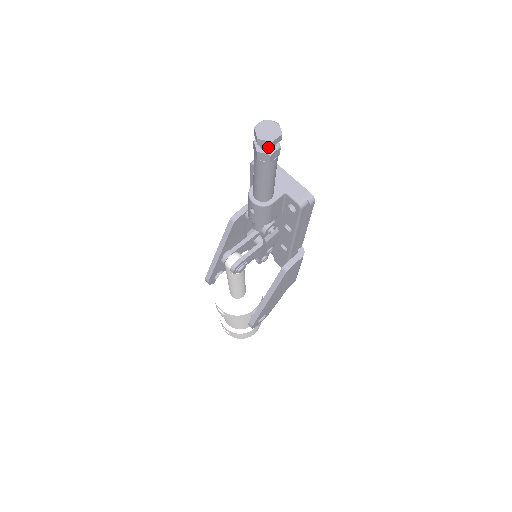
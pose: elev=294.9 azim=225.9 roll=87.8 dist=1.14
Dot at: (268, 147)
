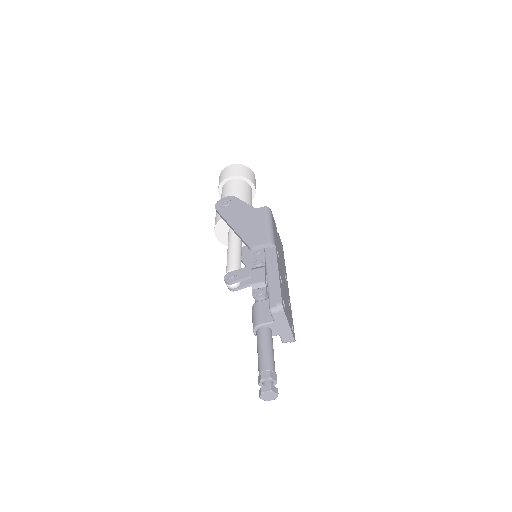
Dot at: occluded
